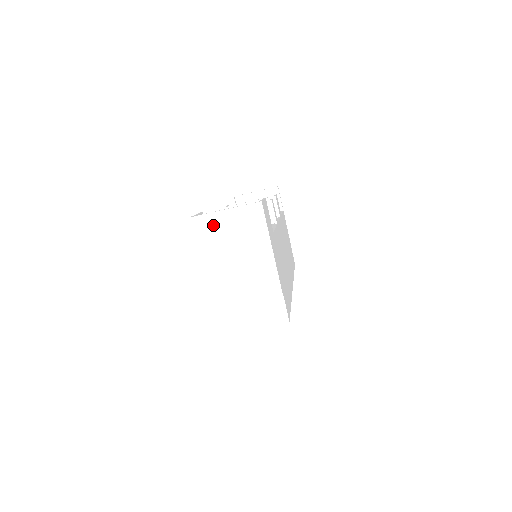
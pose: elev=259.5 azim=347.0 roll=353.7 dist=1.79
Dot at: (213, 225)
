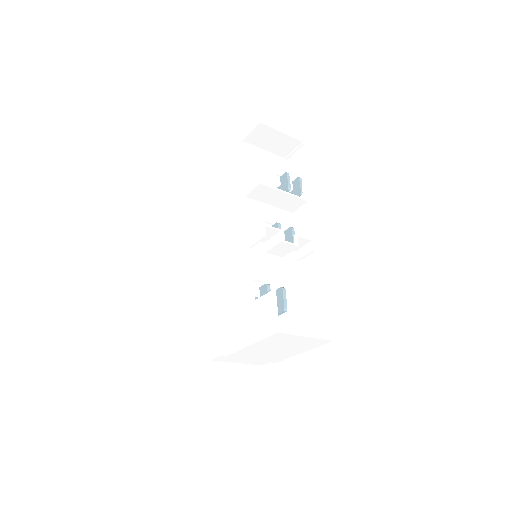
Dot at: (287, 338)
